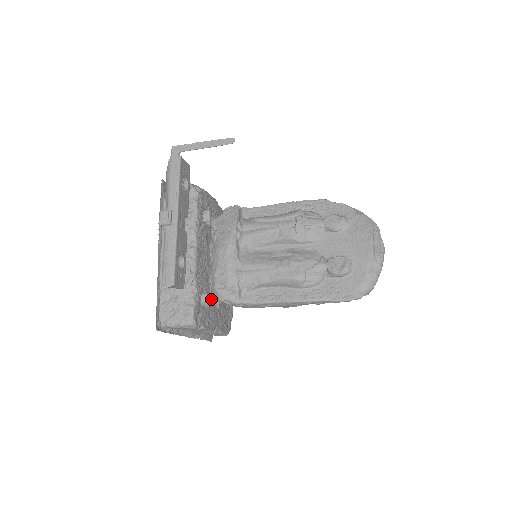
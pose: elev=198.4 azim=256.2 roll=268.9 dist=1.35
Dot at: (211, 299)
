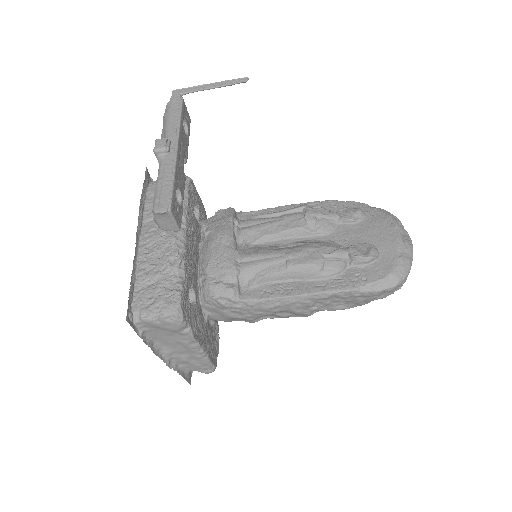
Dot at: (199, 303)
